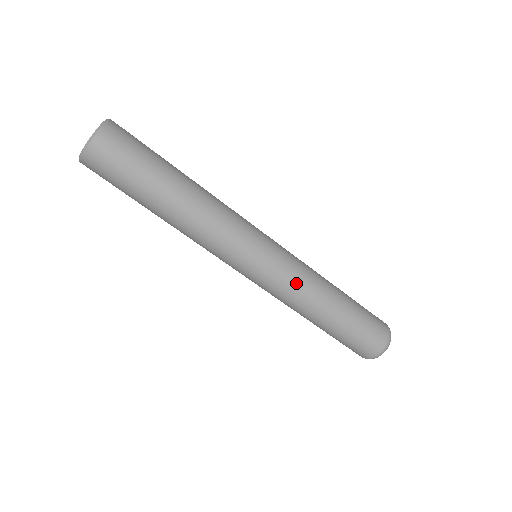
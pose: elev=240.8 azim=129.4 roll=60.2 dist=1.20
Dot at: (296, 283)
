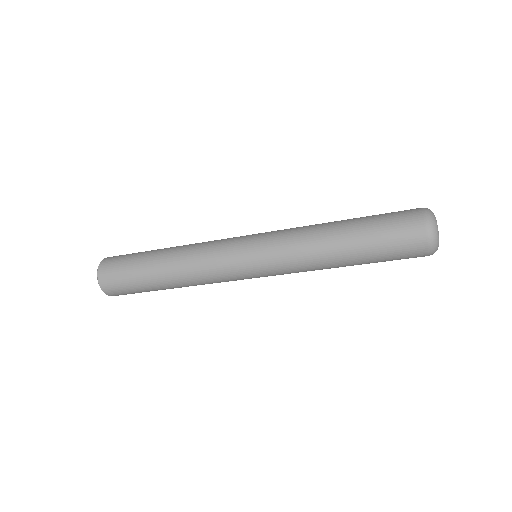
Dot at: (291, 255)
